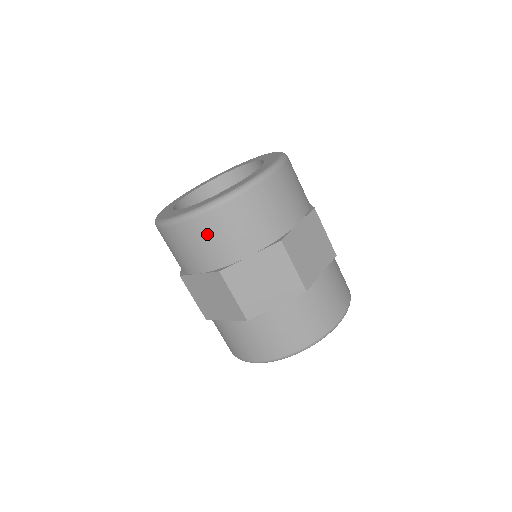
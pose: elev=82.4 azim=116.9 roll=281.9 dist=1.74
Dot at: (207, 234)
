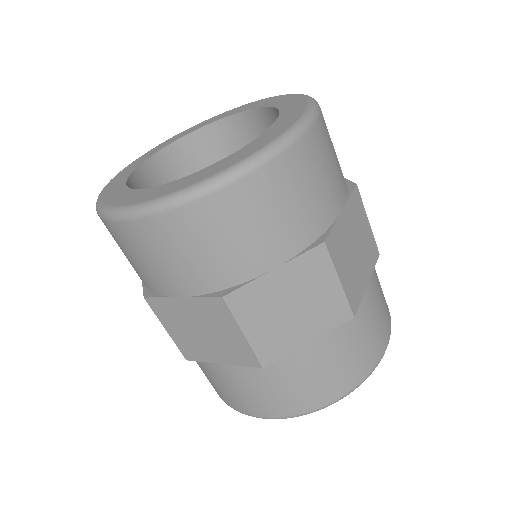
Dot at: (300, 181)
